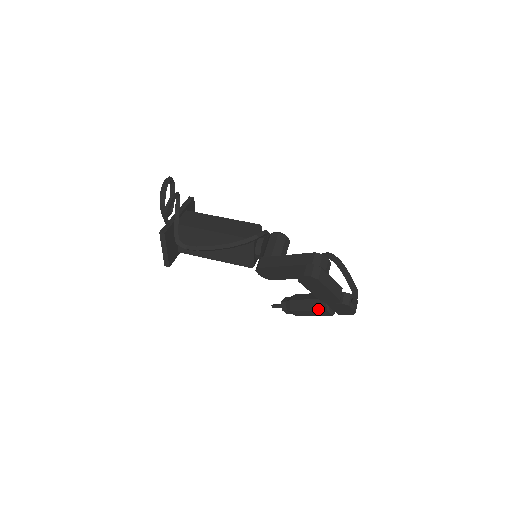
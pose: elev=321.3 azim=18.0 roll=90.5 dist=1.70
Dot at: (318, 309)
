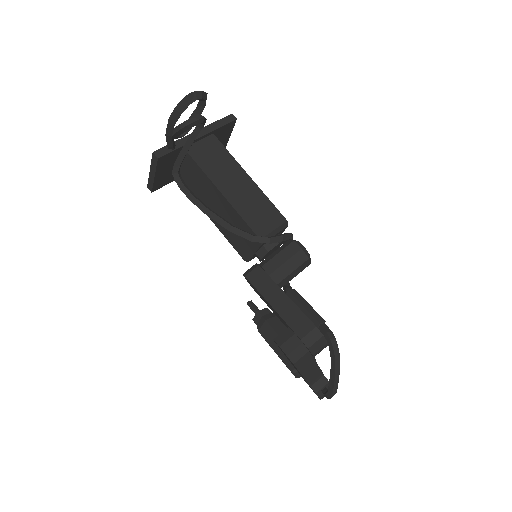
Dot at: (285, 361)
